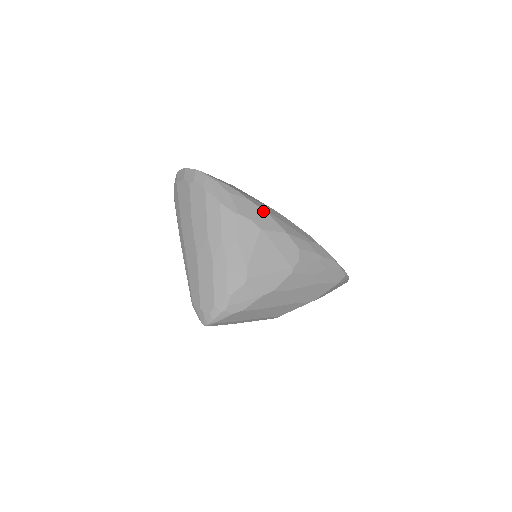
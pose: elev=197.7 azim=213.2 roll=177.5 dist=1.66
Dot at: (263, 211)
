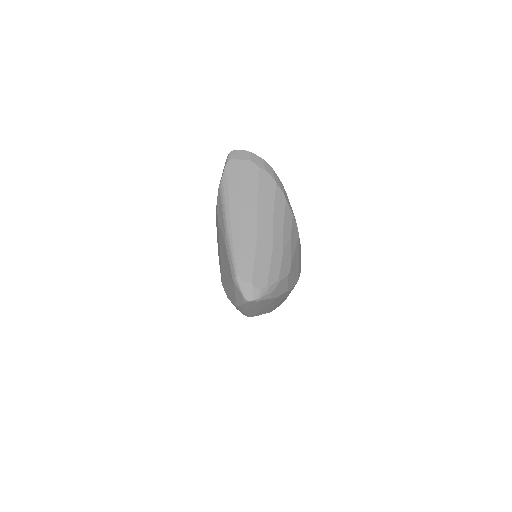
Dot at: occluded
